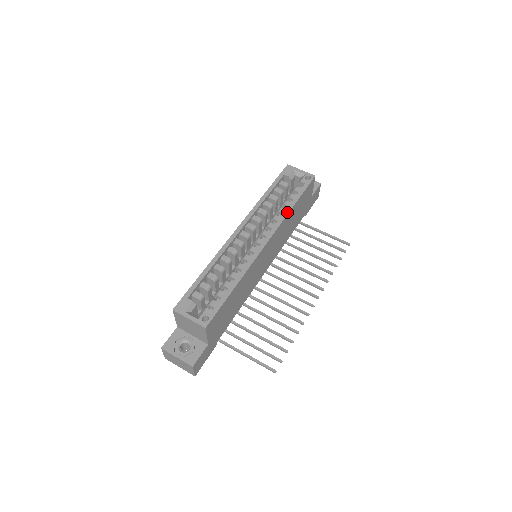
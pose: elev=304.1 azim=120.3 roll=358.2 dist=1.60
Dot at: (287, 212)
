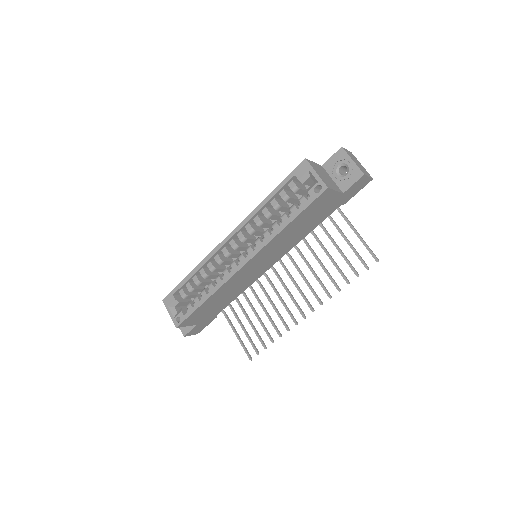
Dot at: (275, 234)
